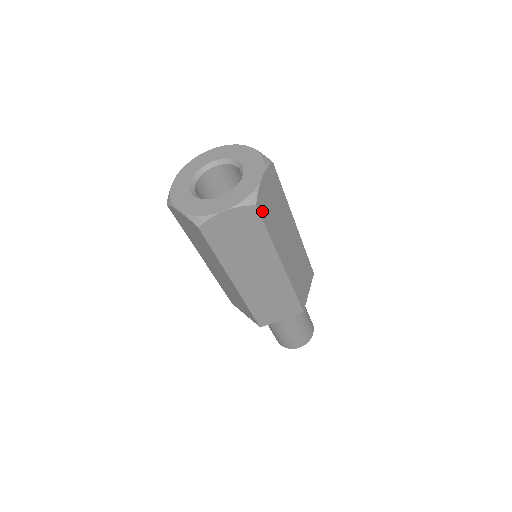
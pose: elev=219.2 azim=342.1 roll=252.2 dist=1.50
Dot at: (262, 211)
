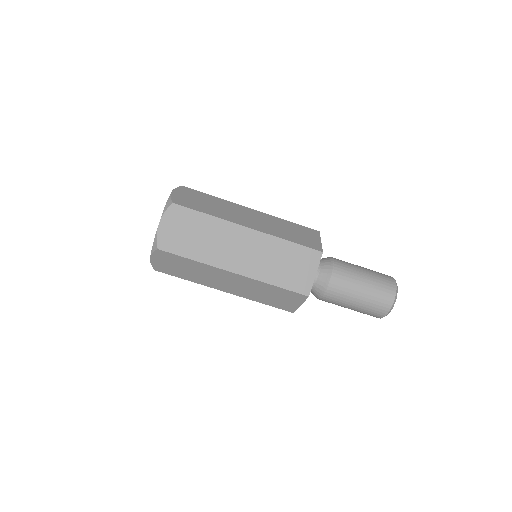
Dot at: (171, 248)
